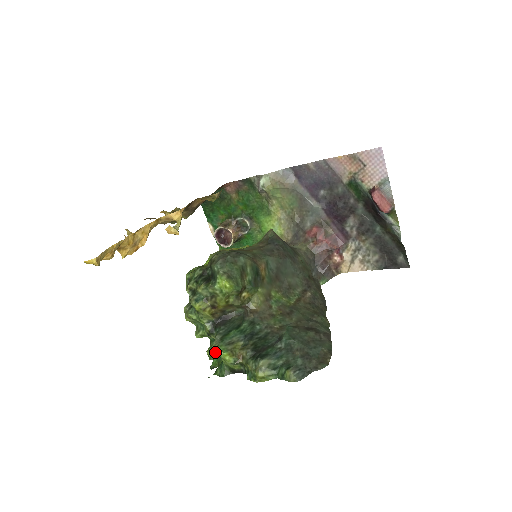
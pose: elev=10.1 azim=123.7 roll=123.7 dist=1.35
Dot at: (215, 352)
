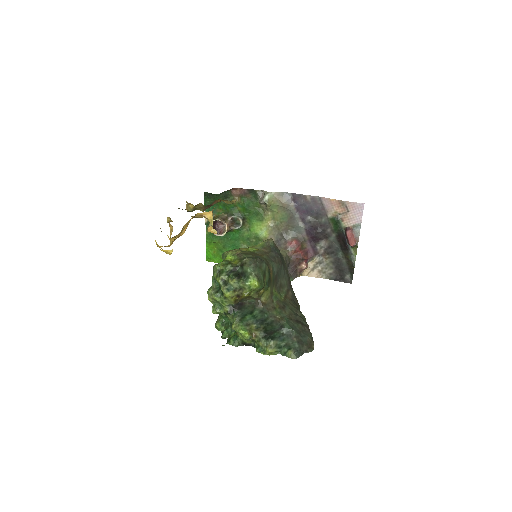
Dot at: (237, 329)
